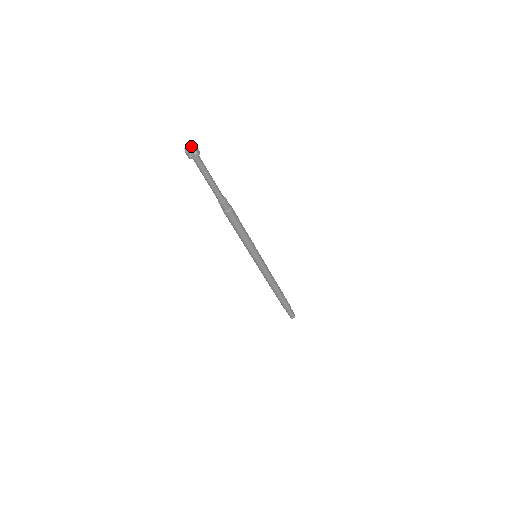
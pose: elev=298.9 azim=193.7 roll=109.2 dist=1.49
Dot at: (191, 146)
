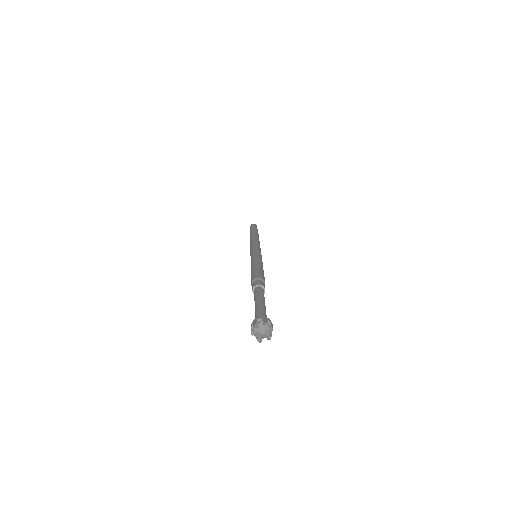
Dot at: (264, 331)
